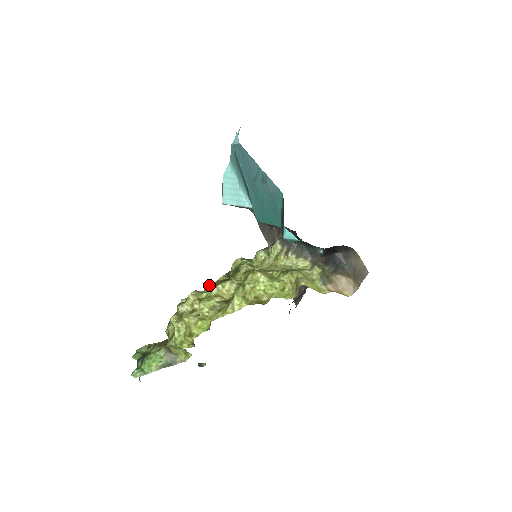
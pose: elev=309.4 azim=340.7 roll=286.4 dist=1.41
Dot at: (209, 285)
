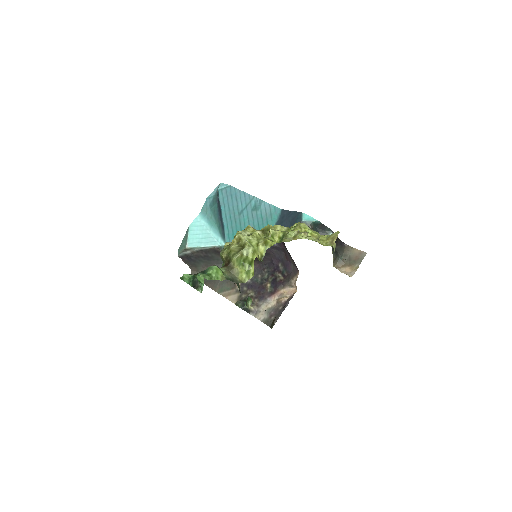
Dot at: occluded
